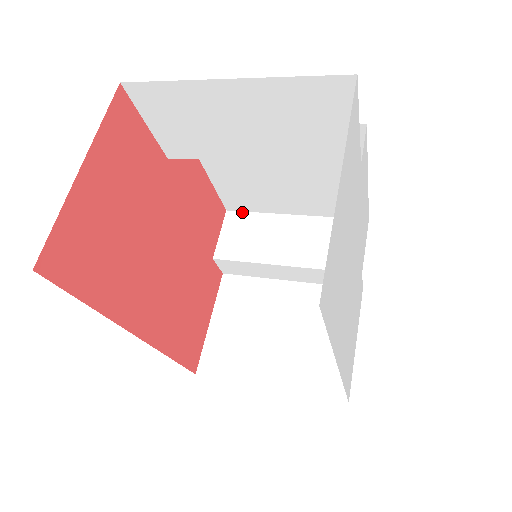
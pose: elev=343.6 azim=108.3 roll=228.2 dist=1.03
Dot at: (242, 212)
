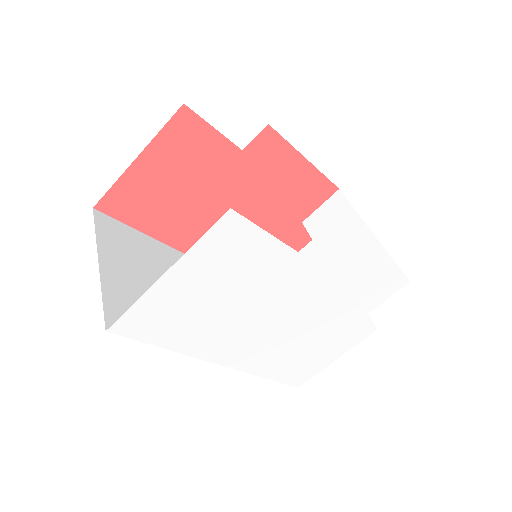
Dot at: (346, 199)
